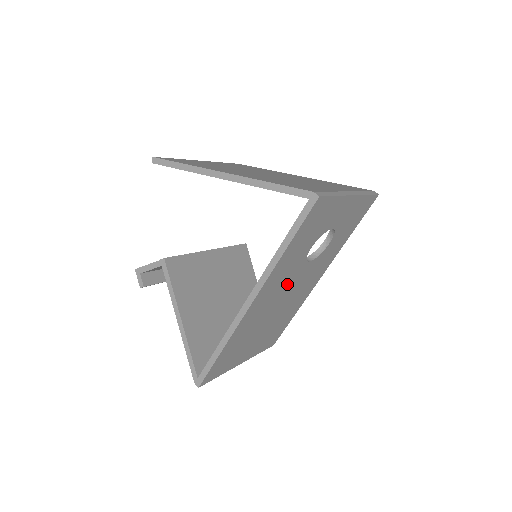
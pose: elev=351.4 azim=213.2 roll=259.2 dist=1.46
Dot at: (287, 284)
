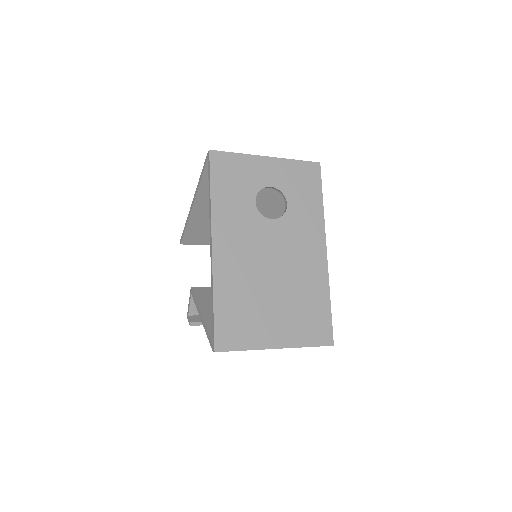
Dot at: (257, 240)
